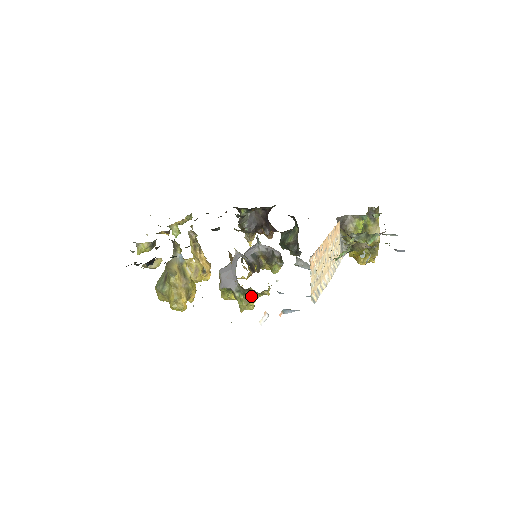
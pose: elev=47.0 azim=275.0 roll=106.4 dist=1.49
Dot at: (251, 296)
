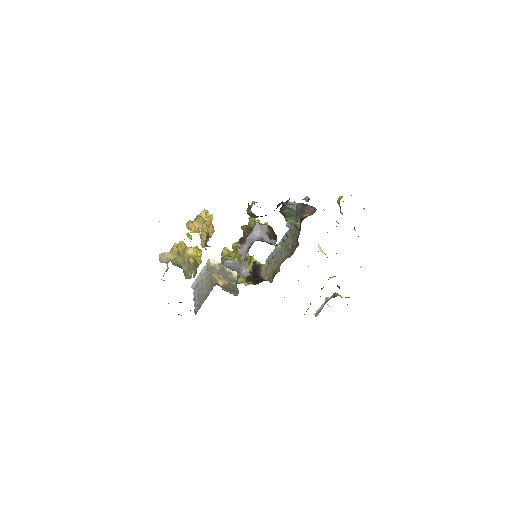
Dot at: occluded
